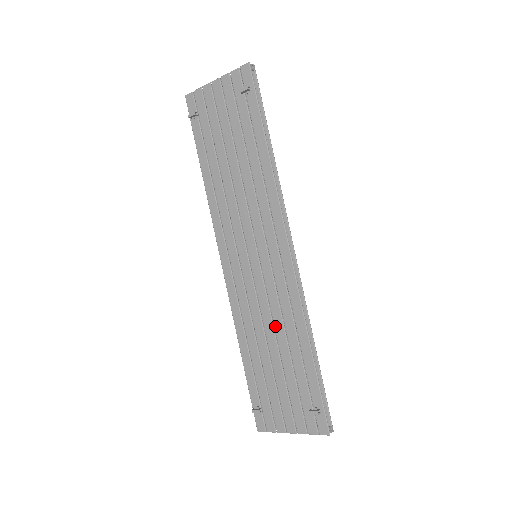
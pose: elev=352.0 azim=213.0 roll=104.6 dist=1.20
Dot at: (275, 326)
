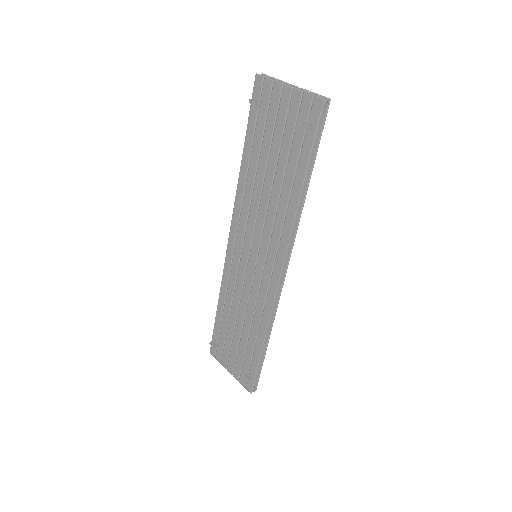
Dot at: (247, 312)
